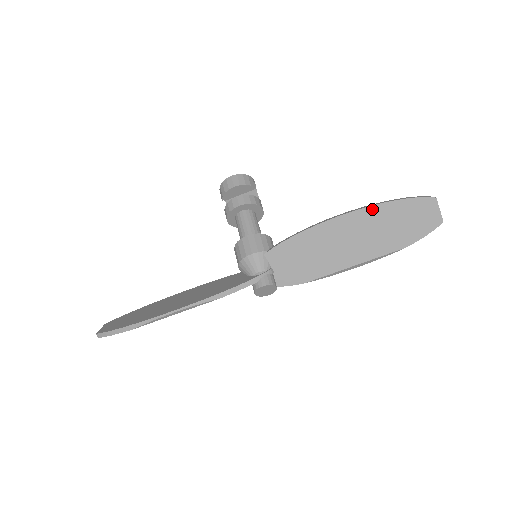
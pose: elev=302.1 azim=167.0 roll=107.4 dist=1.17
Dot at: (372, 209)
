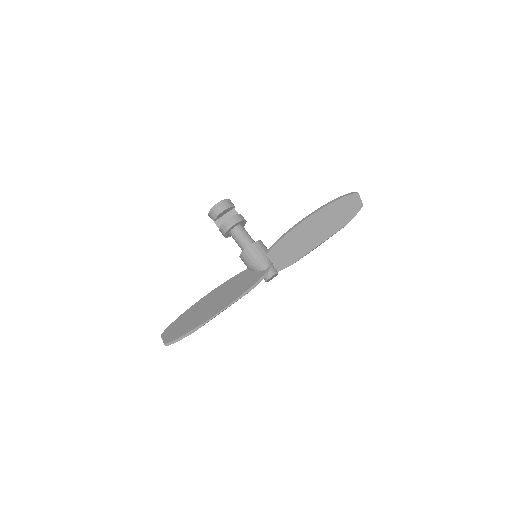
Dot at: (325, 209)
